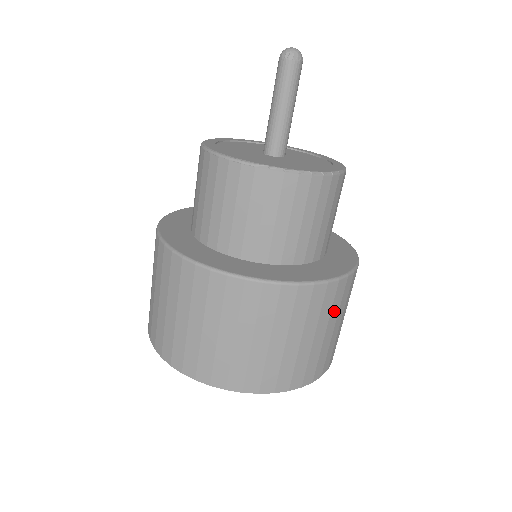
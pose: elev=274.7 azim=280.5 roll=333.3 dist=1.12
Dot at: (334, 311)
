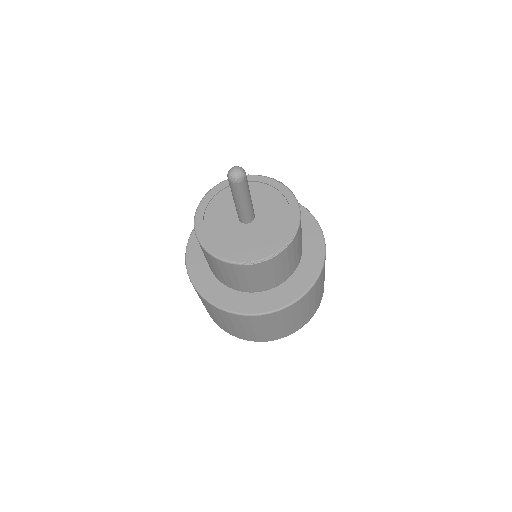
Dot at: (317, 290)
